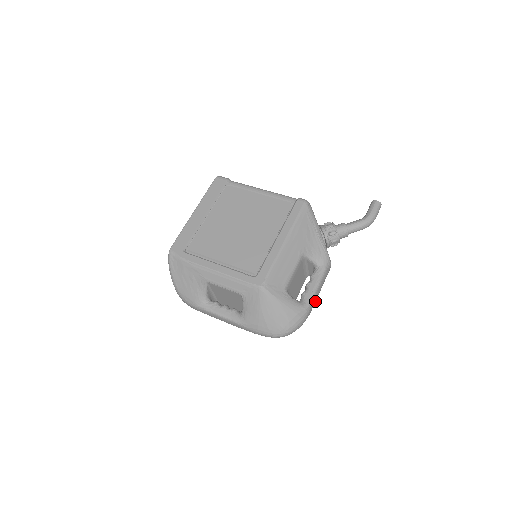
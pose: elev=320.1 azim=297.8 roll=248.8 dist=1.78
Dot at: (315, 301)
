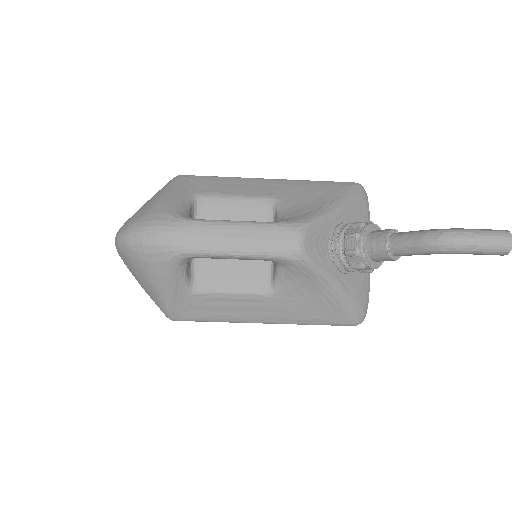
Dot at: (212, 244)
